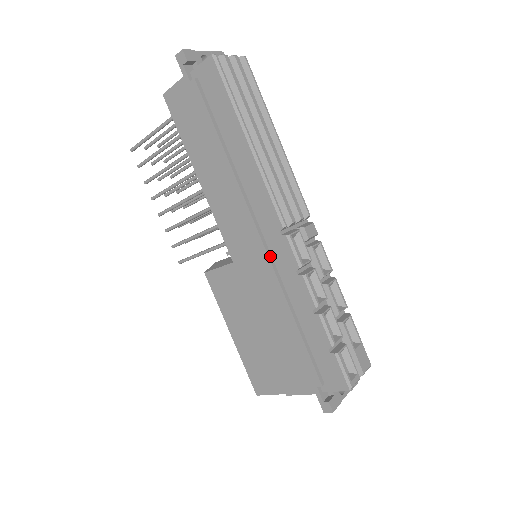
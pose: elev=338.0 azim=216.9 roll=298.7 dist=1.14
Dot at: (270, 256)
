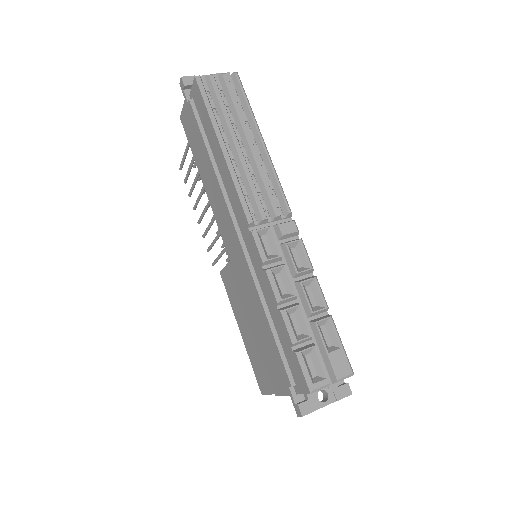
Dot at: (246, 253)
